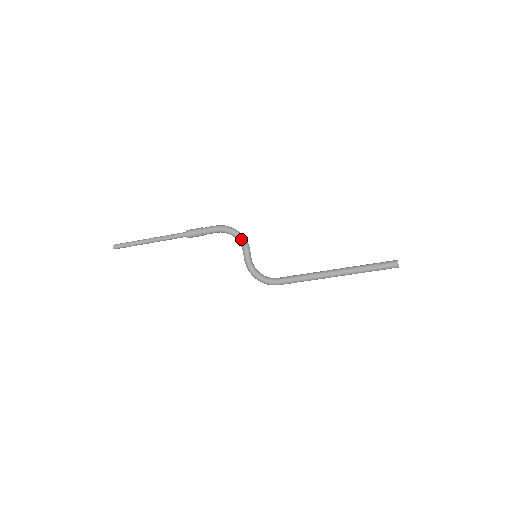
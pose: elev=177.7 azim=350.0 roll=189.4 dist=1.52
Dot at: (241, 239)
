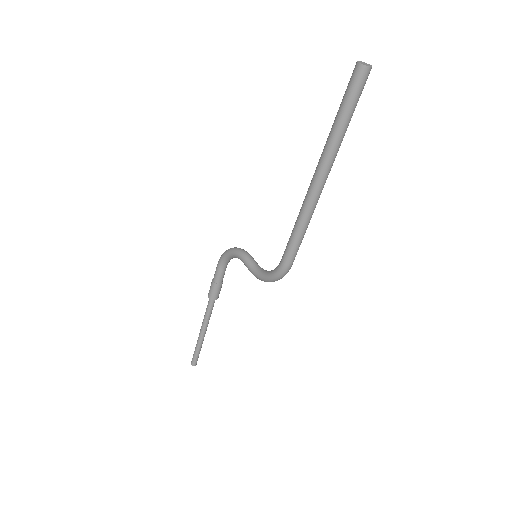
Dot at: (234, 253)
